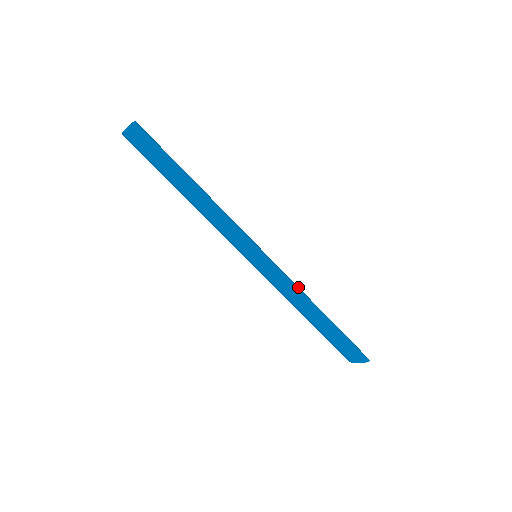
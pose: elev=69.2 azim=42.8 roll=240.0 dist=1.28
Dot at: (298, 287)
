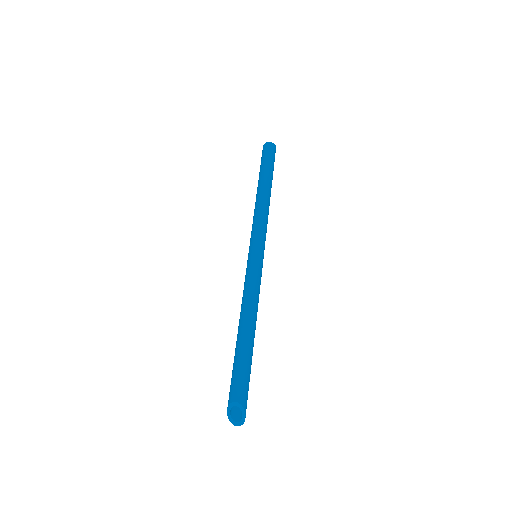
Dot at: occluded
